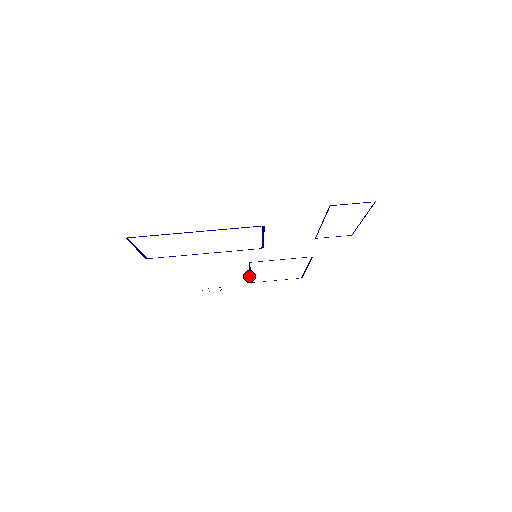
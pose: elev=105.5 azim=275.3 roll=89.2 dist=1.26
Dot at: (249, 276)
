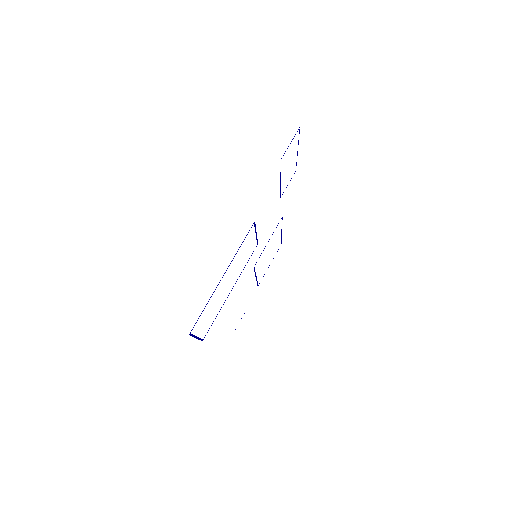
Dot at: occluded
